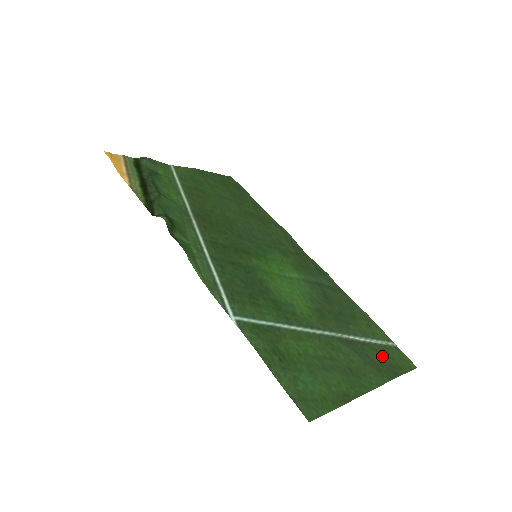
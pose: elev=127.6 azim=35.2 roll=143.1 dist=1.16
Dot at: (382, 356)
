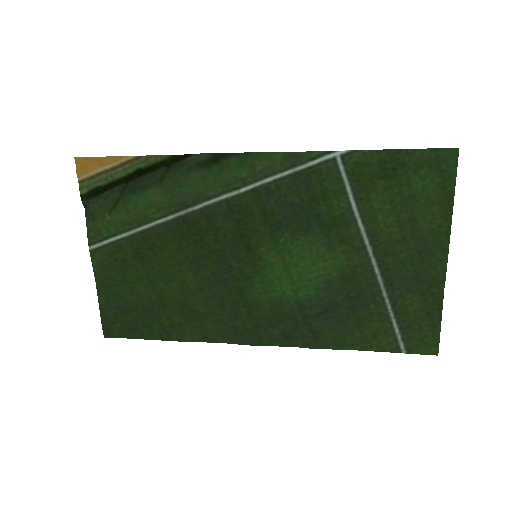
Dot at: (414, 314)
